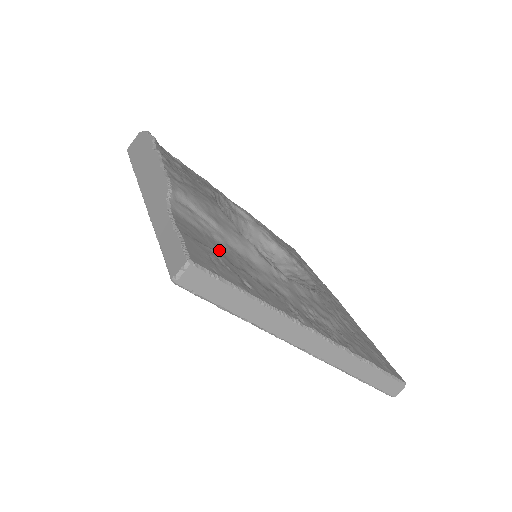
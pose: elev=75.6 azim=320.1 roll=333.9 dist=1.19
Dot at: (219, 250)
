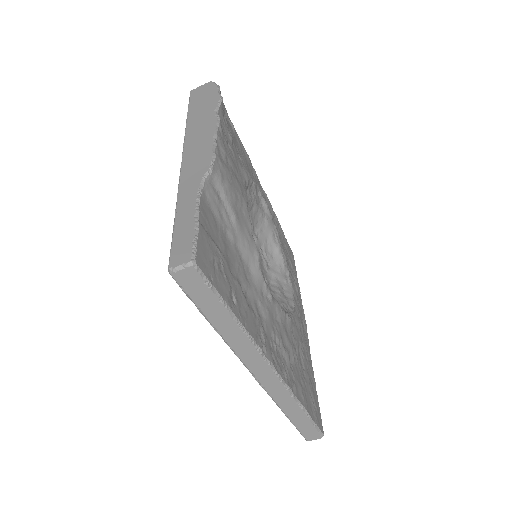
Dot at: (226, 251)
